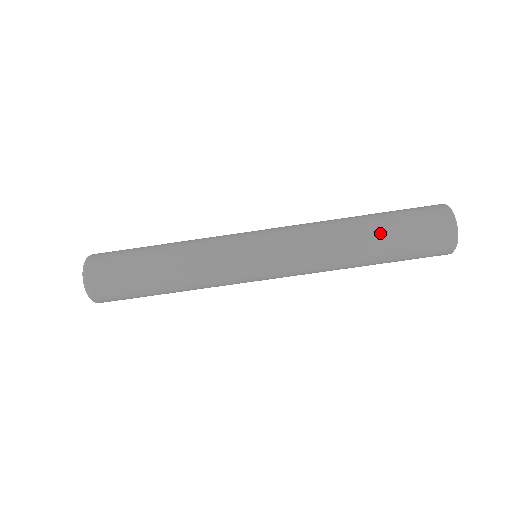
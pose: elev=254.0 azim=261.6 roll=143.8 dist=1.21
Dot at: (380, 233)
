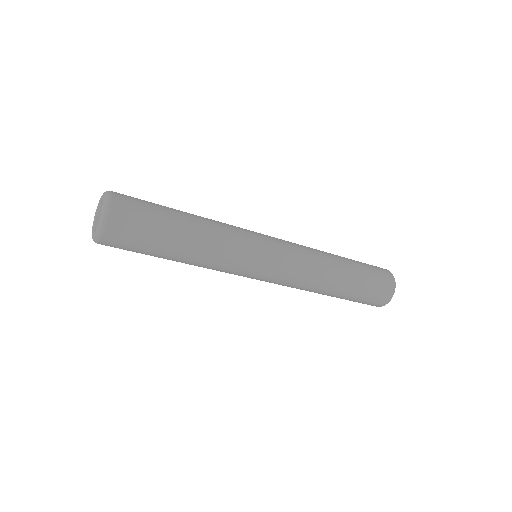
Dot at: (349, 289)
